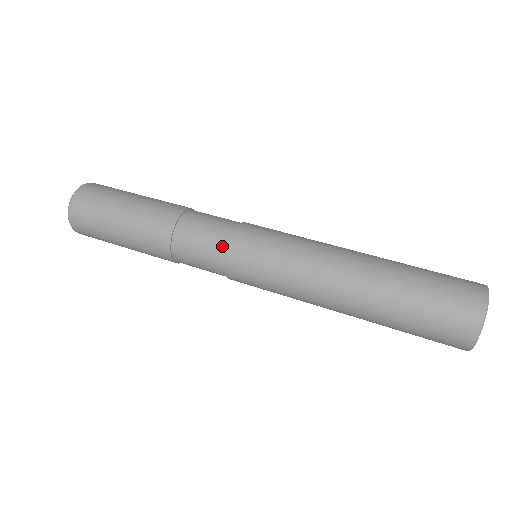
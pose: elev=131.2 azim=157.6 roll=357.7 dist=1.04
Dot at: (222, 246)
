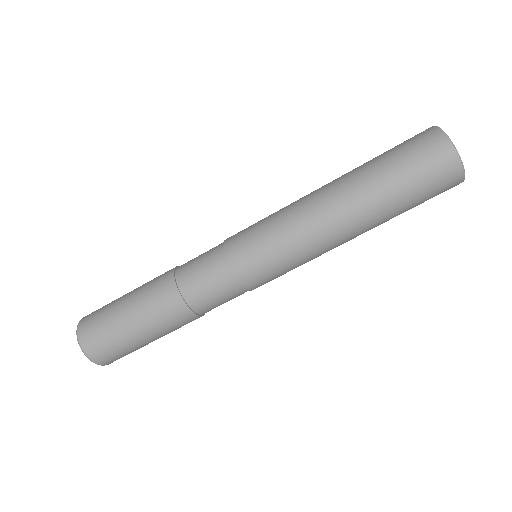
Dot at: (219, 247)
